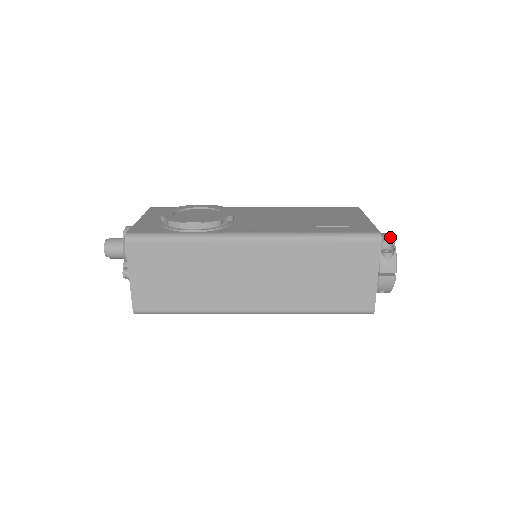
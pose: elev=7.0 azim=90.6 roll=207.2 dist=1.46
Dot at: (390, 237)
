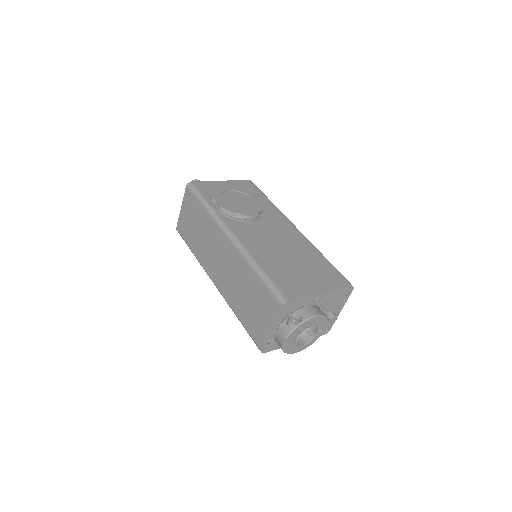
Dot at: (309, 316)
